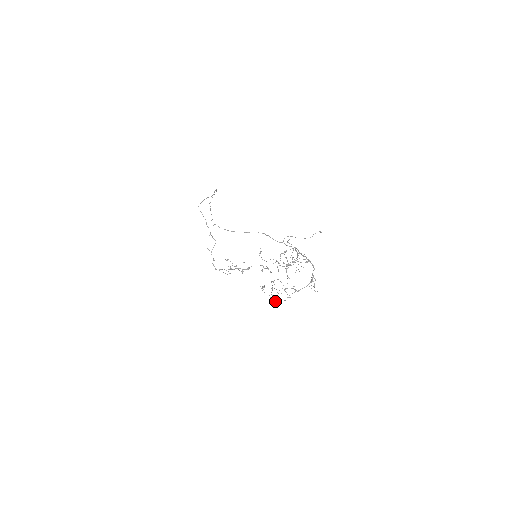
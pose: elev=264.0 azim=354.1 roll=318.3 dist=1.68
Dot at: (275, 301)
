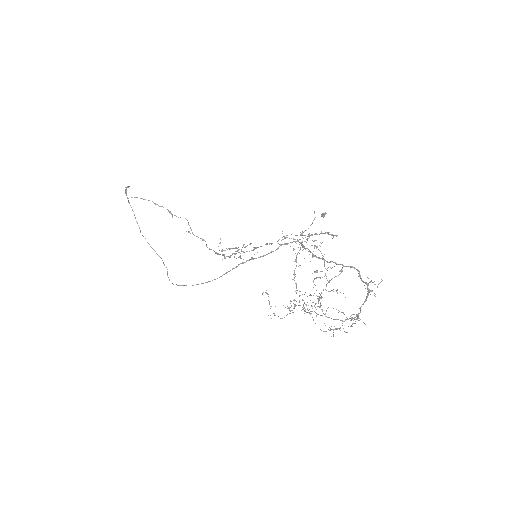
Dot at: occluded
